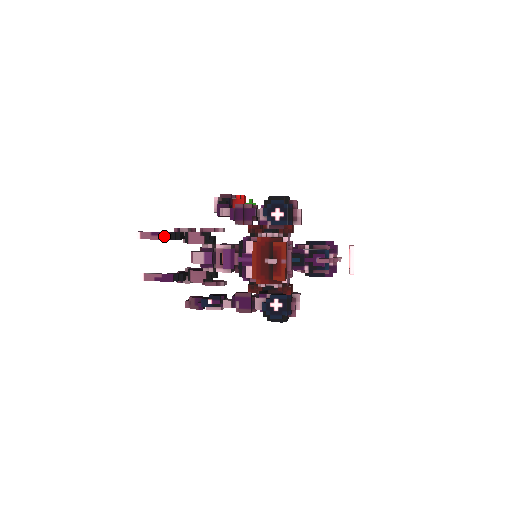
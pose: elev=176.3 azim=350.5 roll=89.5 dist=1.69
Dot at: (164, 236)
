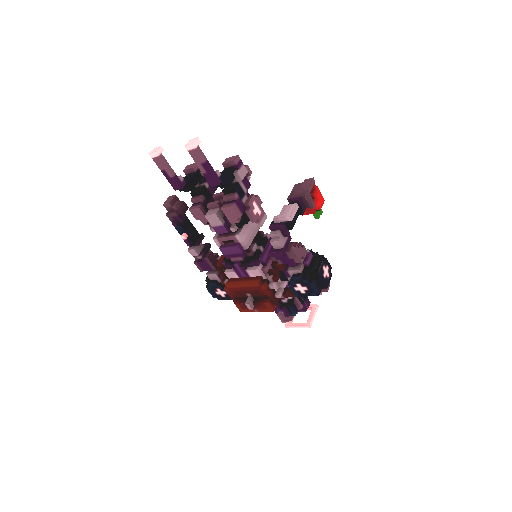
Dot at: (211, 179)
